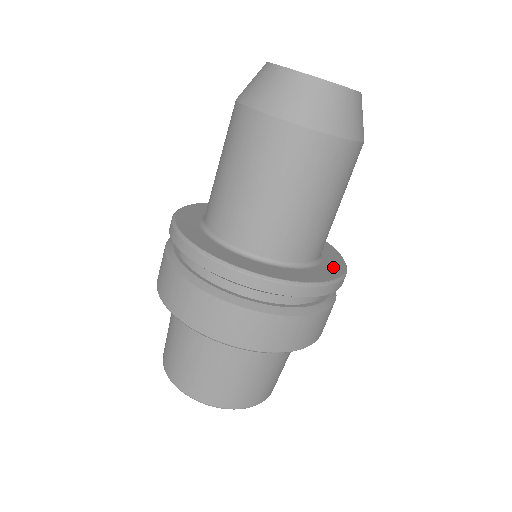
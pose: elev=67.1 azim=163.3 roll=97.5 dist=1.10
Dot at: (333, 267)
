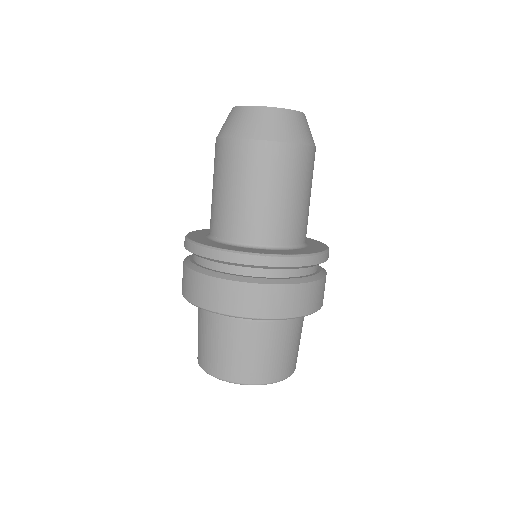
Dot at: (283, 252)
